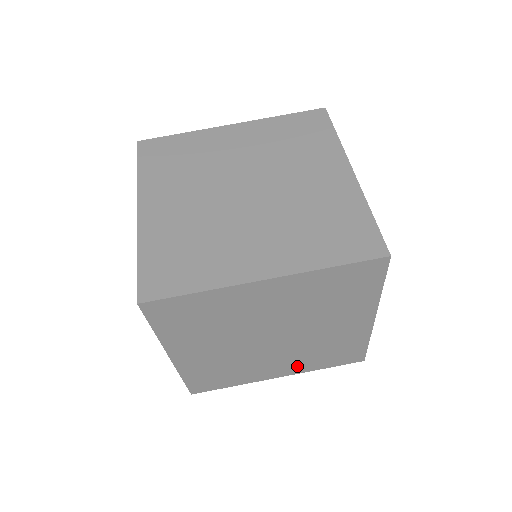
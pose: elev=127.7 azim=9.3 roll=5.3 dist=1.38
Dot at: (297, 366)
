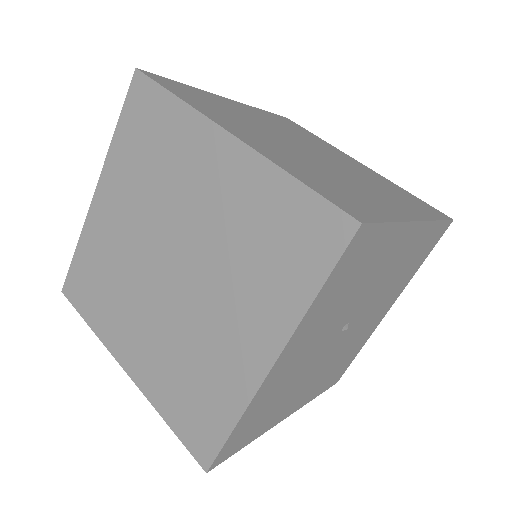
Dot at: (151, 371)
